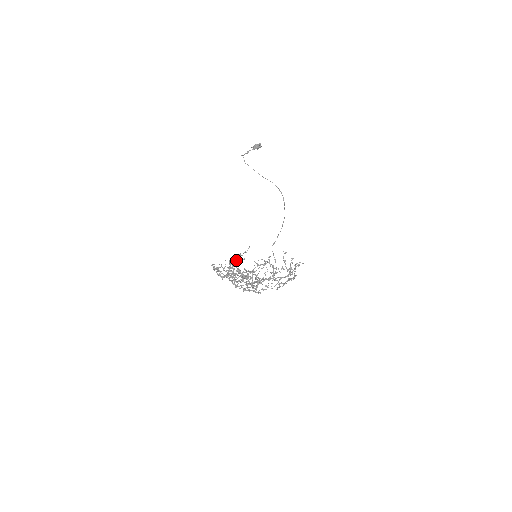
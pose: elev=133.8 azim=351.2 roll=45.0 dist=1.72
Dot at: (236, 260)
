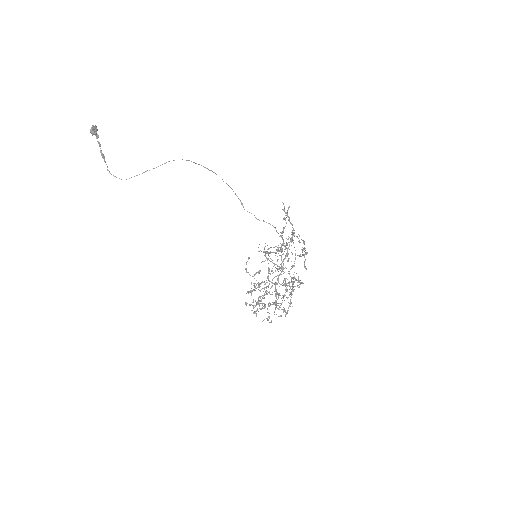
Dot at: occluded
